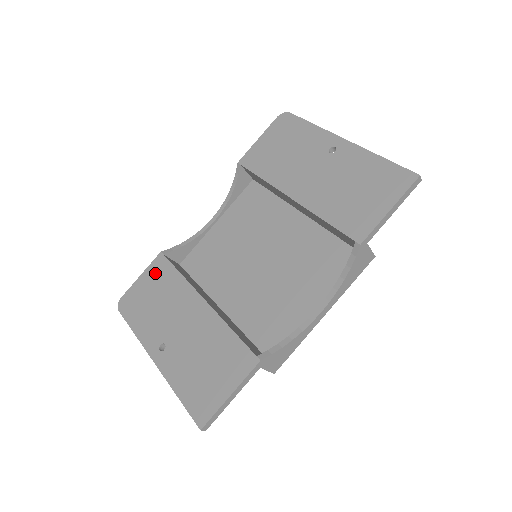
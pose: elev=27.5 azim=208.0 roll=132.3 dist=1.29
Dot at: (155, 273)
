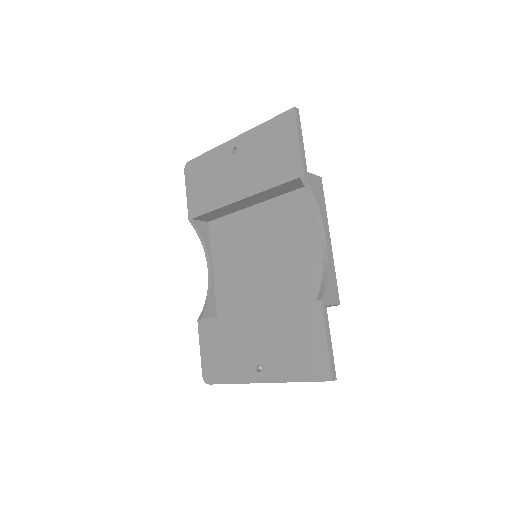
Dot at: (207, 336)
